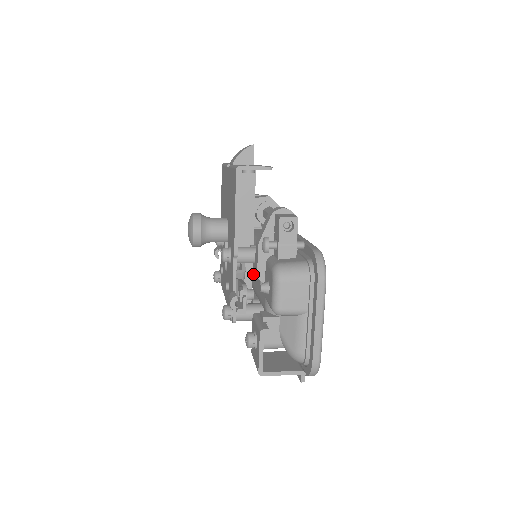
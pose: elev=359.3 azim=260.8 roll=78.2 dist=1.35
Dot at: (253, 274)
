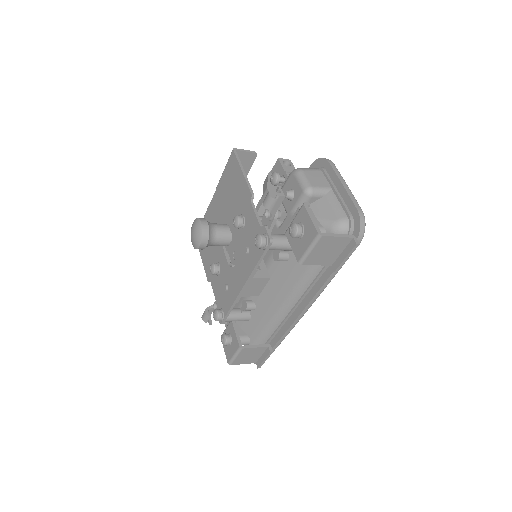
Dot at: occluded
